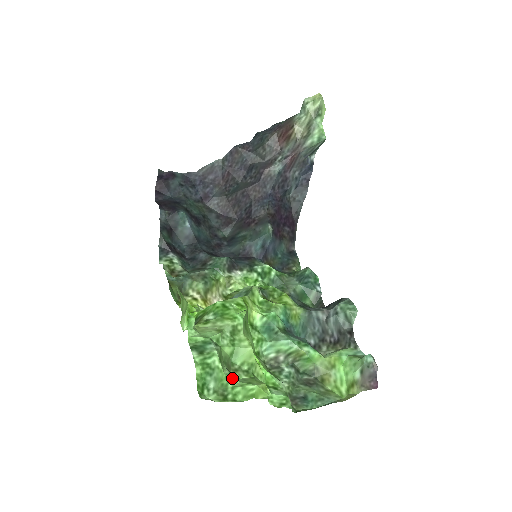
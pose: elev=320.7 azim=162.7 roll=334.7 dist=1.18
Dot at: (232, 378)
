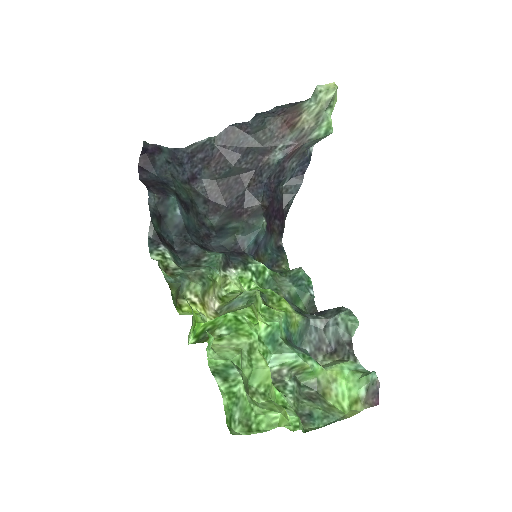
Dot at: (254, 405)
